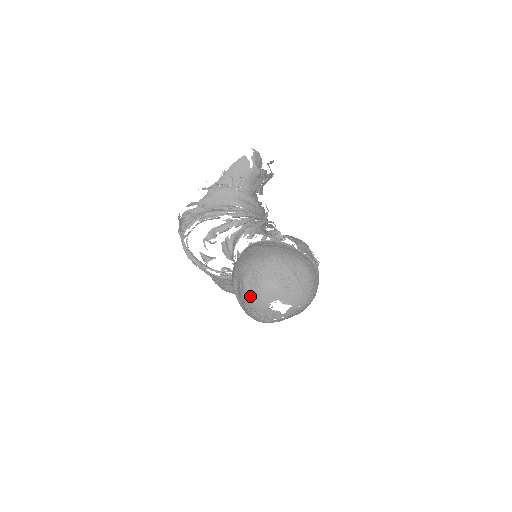
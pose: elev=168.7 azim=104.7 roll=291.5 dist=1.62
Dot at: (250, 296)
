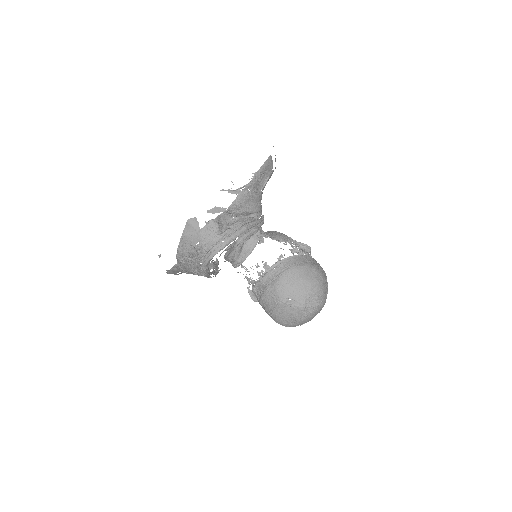
Dot at: (305, 315)
